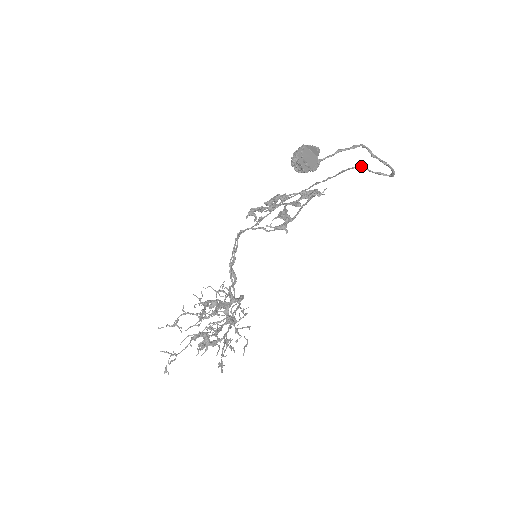
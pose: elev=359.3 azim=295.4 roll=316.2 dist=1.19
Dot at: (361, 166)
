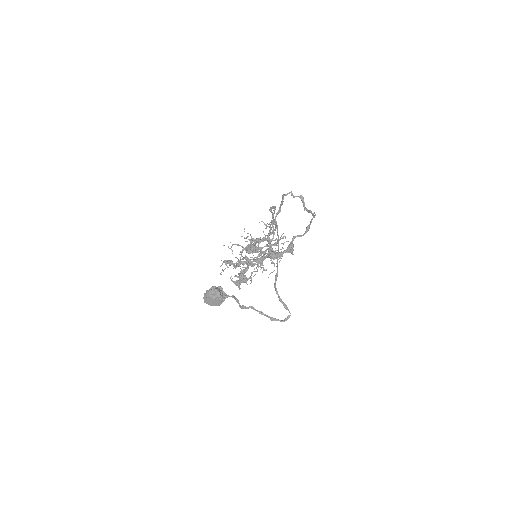
Dot at: (276, 293)
